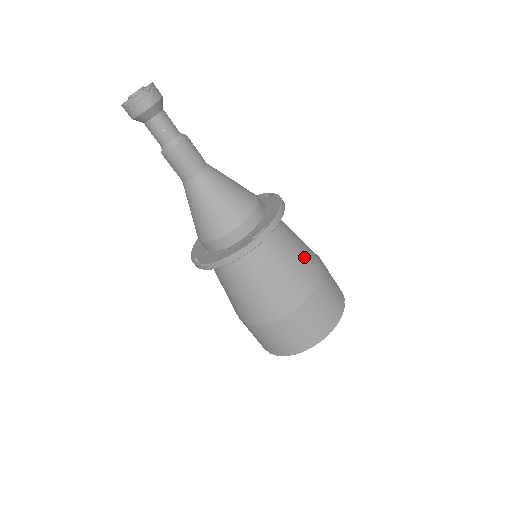
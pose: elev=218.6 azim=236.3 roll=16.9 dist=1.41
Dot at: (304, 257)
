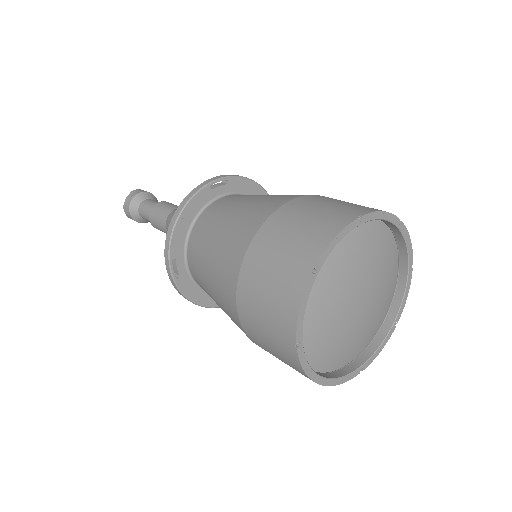
Dot at: occluded
